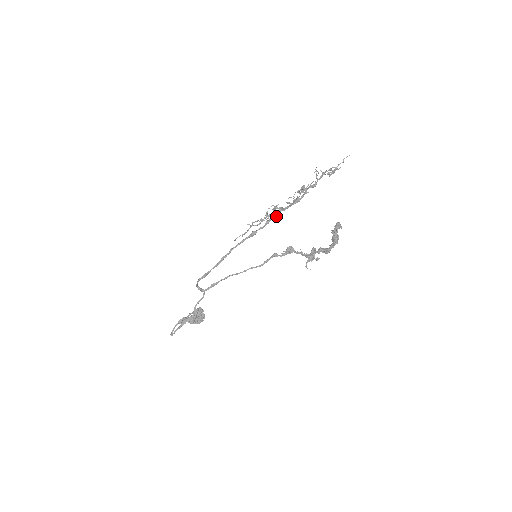
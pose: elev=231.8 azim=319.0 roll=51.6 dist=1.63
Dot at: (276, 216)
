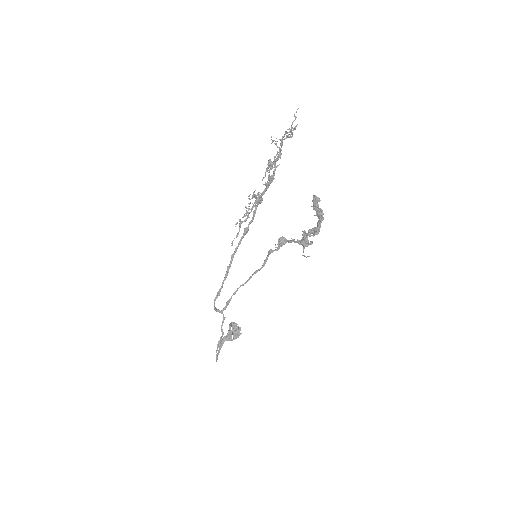
Dot at: (259, 203)
